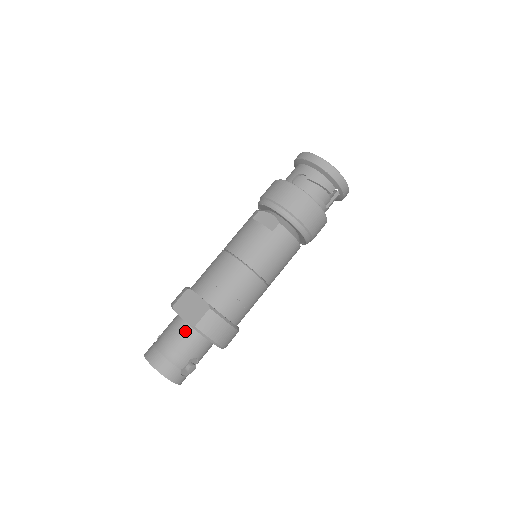
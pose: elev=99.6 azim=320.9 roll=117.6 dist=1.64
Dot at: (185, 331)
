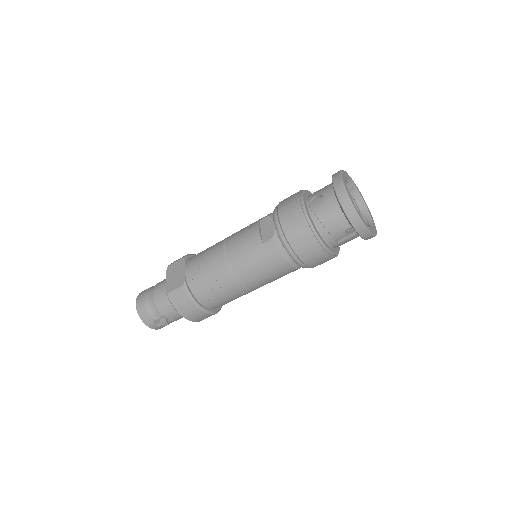
Dot at: occluded
